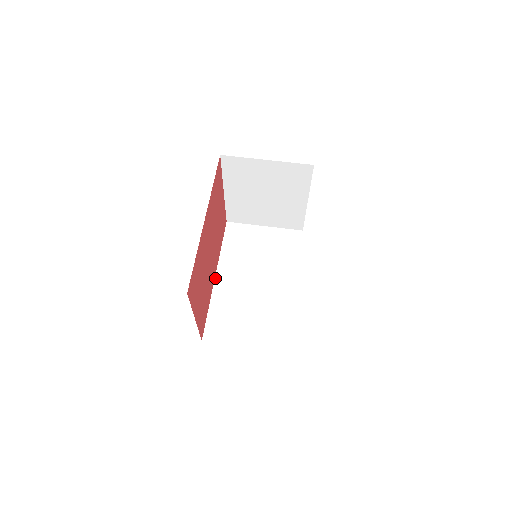
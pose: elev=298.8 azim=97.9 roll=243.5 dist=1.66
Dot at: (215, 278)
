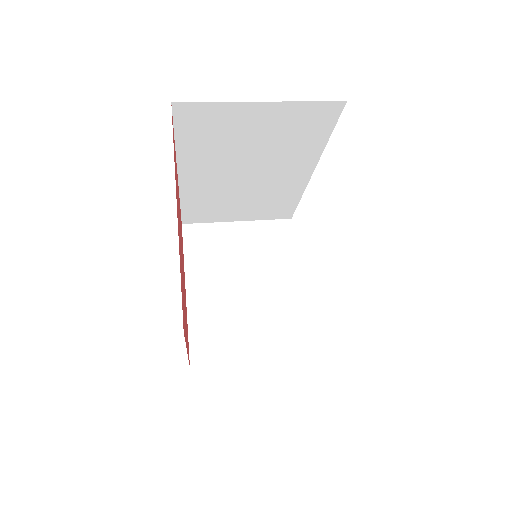
Dot at: occluded
